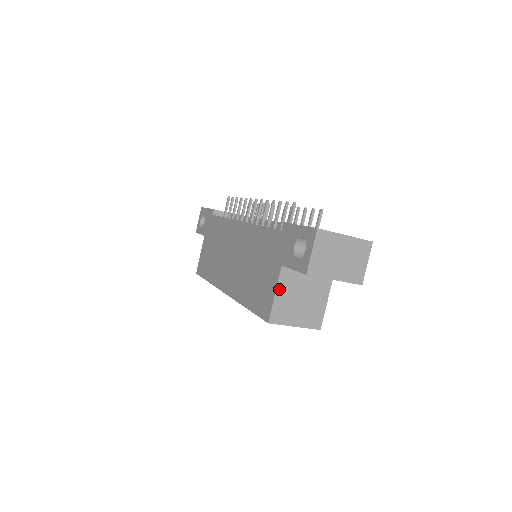
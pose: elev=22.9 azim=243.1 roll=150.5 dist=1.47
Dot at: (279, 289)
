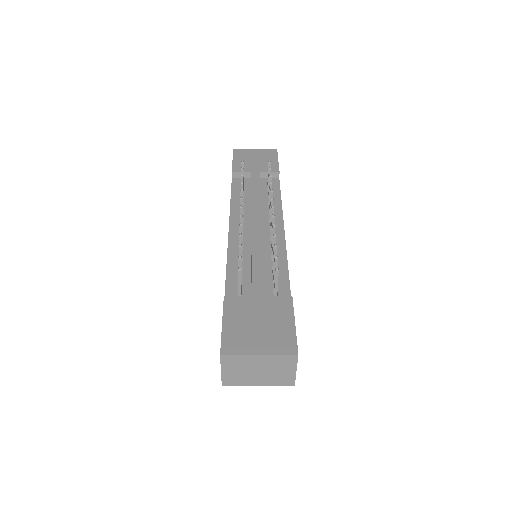
Dot at: occluded
